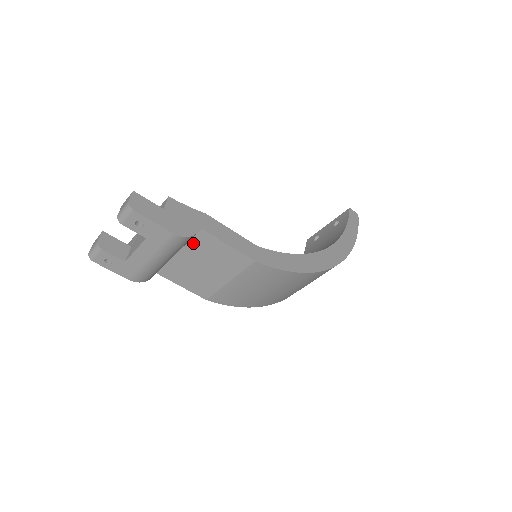
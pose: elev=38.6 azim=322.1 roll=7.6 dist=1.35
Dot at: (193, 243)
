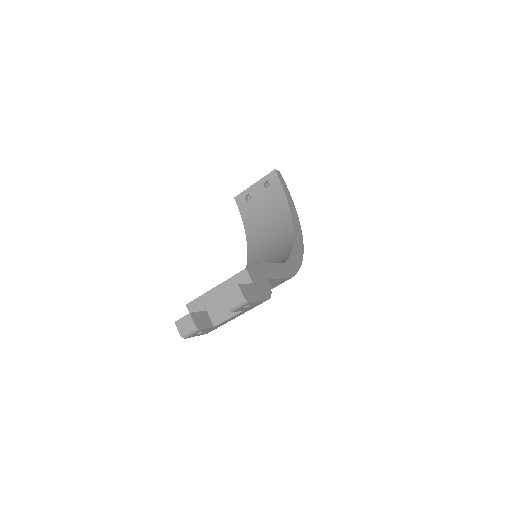
Dot at: occluded
